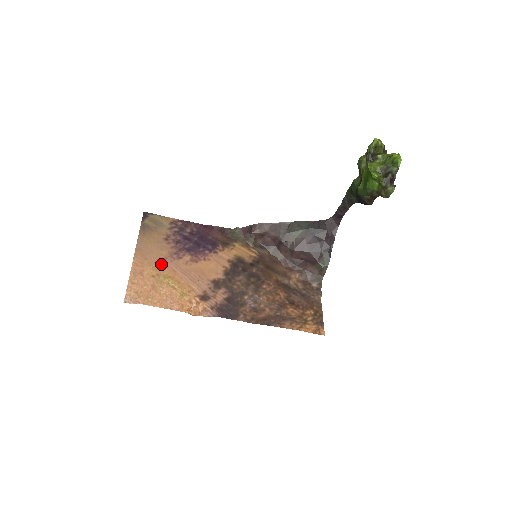
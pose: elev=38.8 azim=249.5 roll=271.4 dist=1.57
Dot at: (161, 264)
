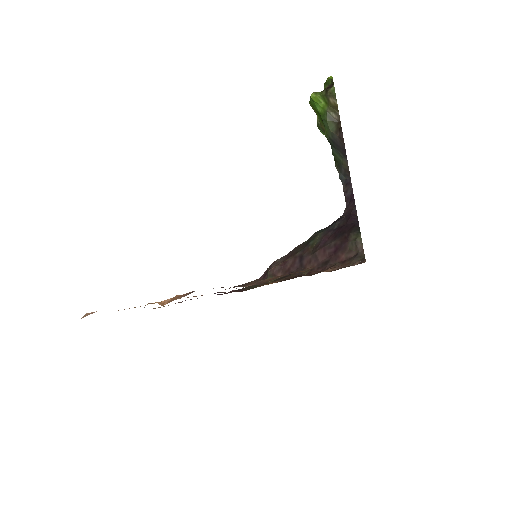
Dot at: occluded
